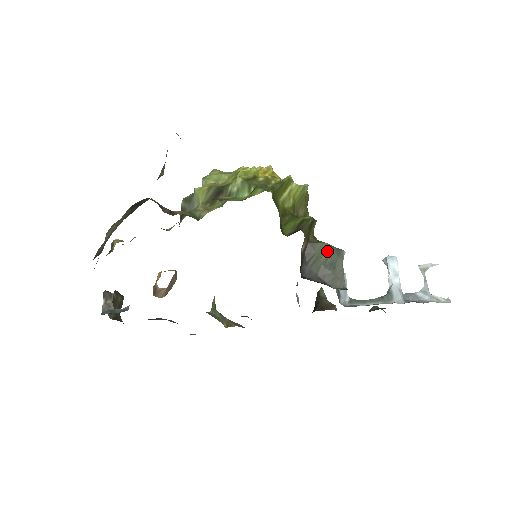
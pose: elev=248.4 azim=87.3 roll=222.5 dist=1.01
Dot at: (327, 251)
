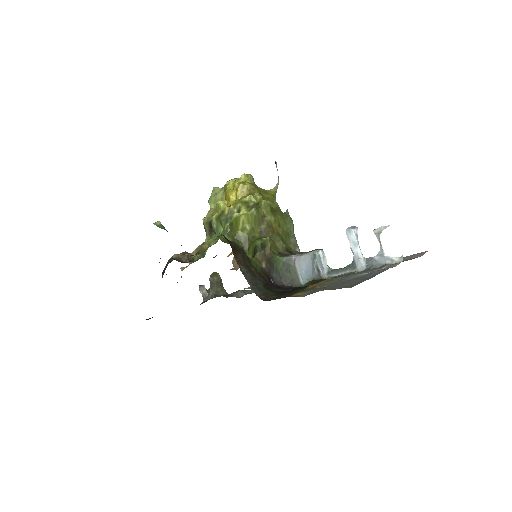
Dot at: (280, 262)
